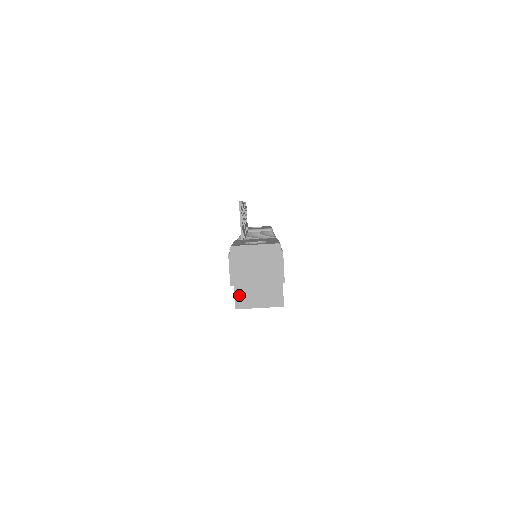
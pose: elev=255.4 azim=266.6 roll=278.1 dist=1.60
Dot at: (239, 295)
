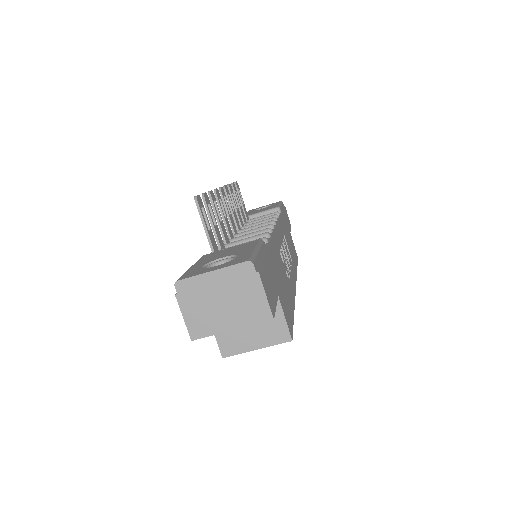
Dot at: (222, 337)
